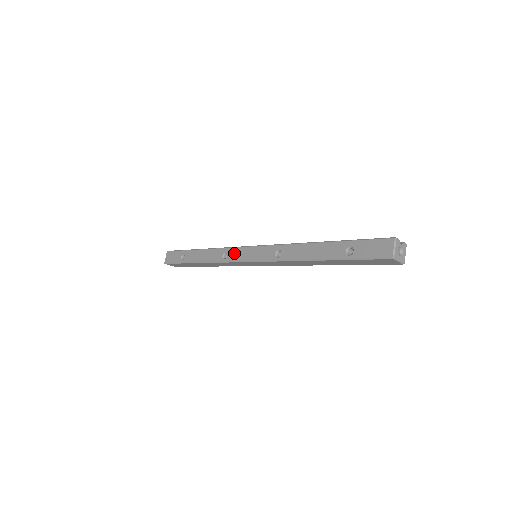
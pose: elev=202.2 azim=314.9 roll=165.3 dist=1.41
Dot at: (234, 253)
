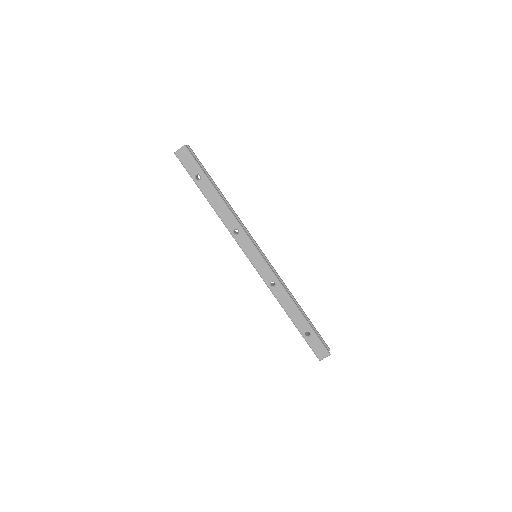
Dot at: (245, 241)
